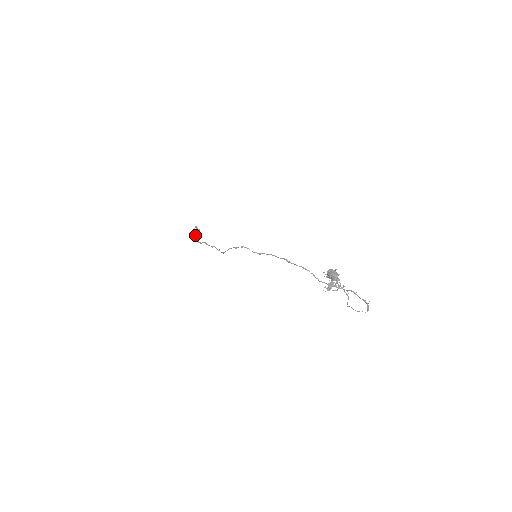
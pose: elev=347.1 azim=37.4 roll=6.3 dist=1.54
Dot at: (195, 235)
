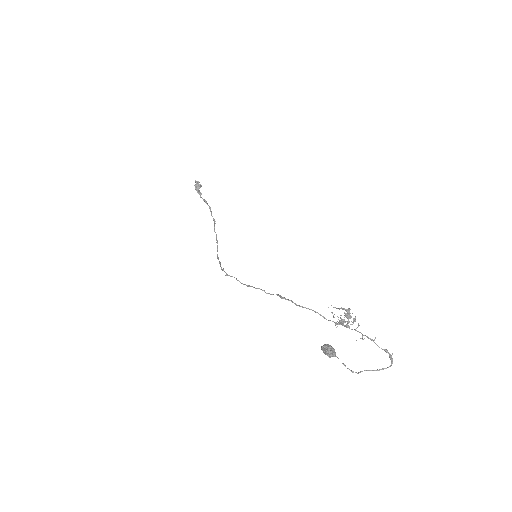
Dot at: (198, 193)
